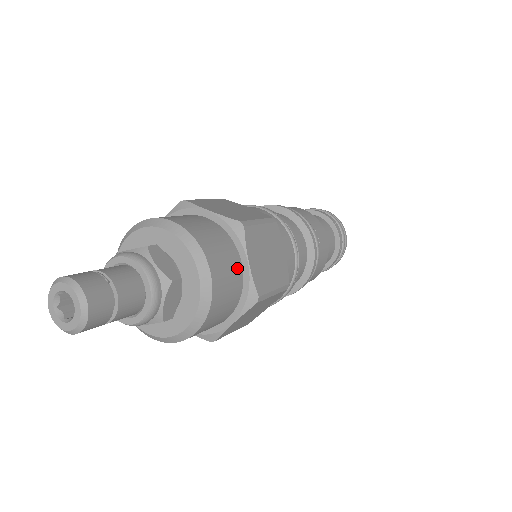
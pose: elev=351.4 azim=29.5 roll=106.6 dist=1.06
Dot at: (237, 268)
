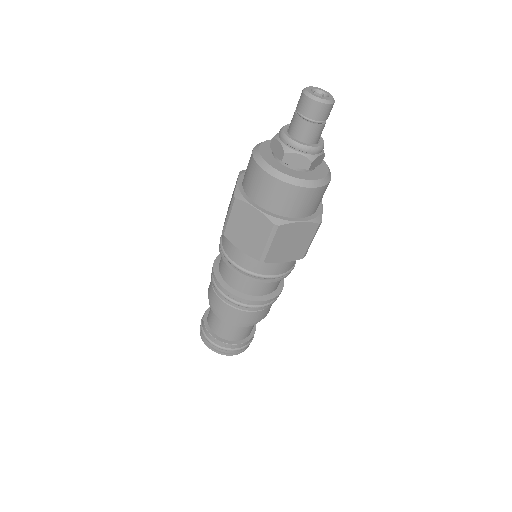
Dot at: occluded
